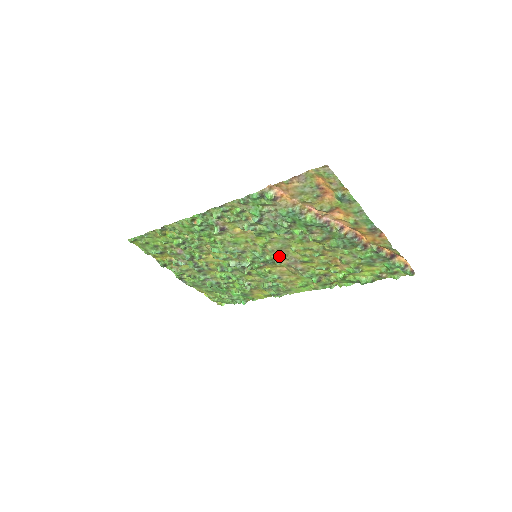
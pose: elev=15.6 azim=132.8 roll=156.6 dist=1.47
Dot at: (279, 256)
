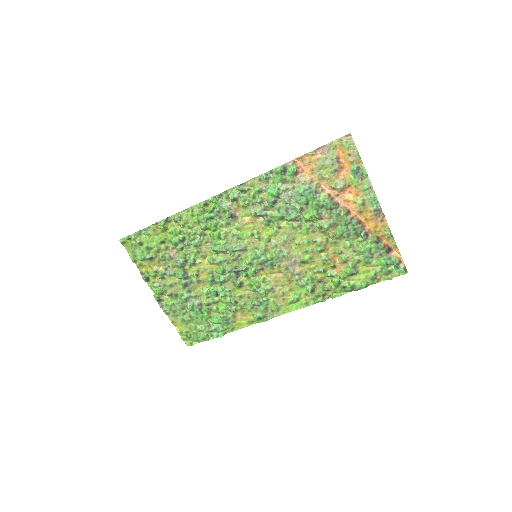
Dot at: (280, 254)
